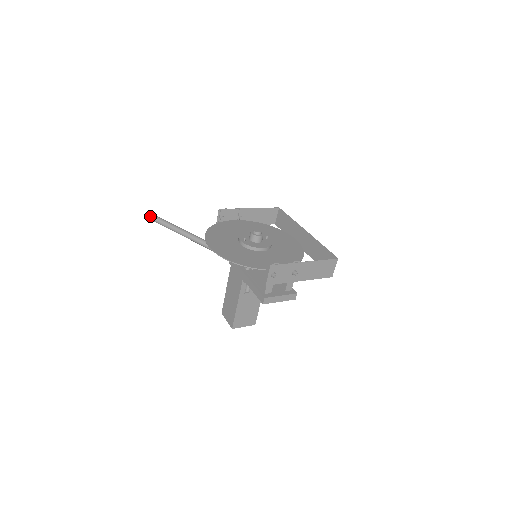
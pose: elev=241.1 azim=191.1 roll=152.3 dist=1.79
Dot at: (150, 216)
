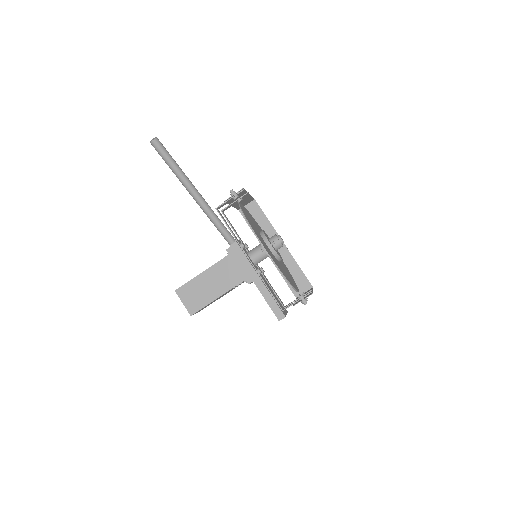
Dot at: (159, 144)
